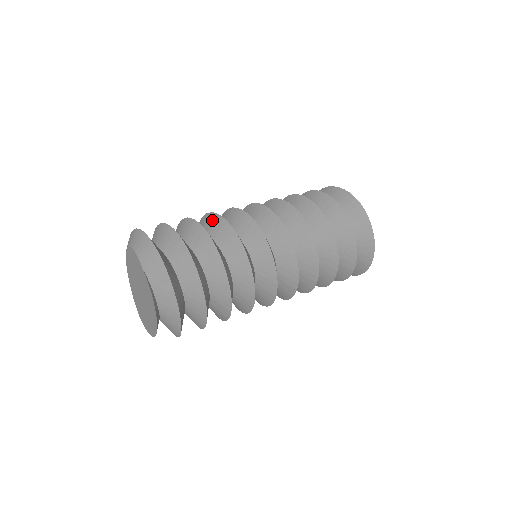
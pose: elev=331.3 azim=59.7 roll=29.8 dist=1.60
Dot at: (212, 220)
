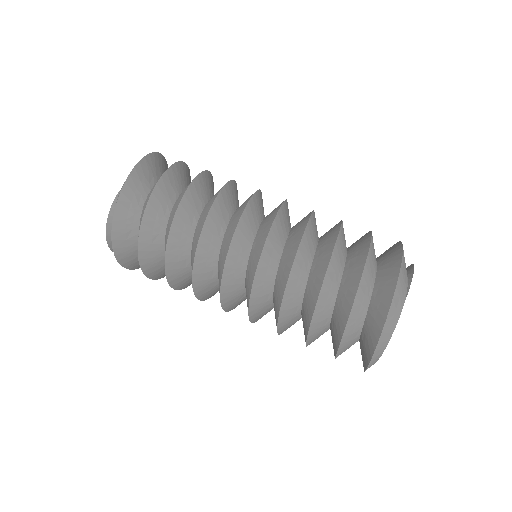
Dot at: occluded
